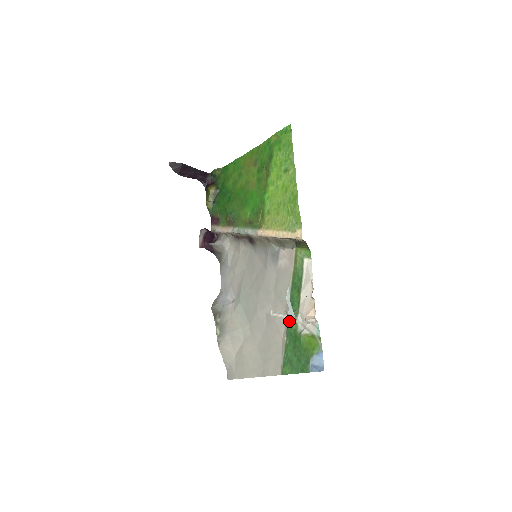
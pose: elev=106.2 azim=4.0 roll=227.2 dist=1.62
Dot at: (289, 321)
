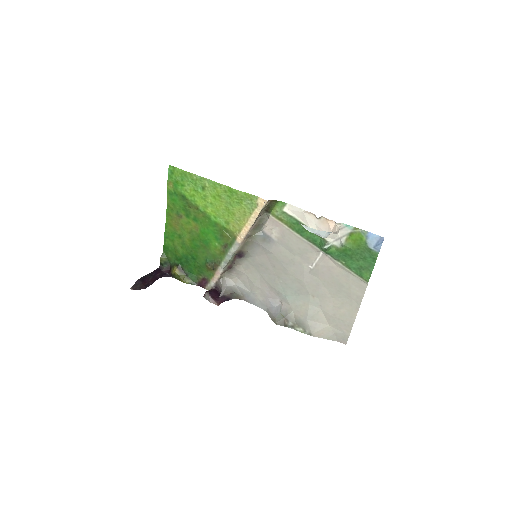
Dot at: (327, 251)
